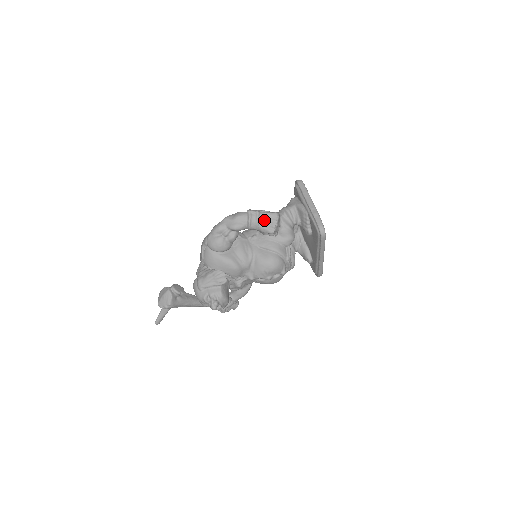
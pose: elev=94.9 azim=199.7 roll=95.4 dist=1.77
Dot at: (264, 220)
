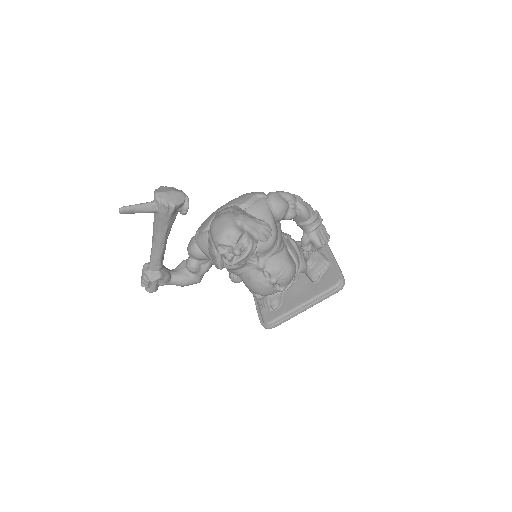
Dot at: (321, 230)
